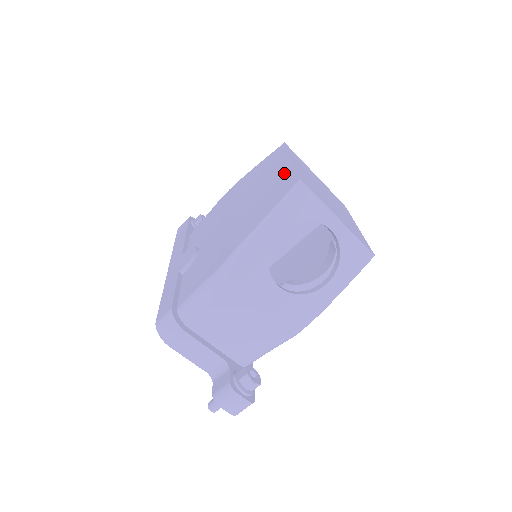
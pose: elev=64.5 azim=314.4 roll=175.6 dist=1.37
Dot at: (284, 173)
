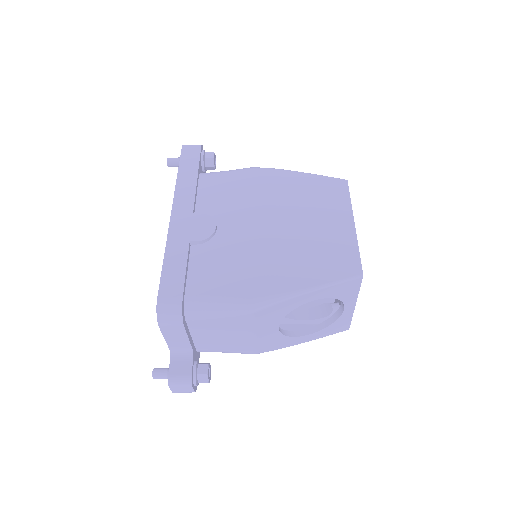
Dot at: (345, 239)
